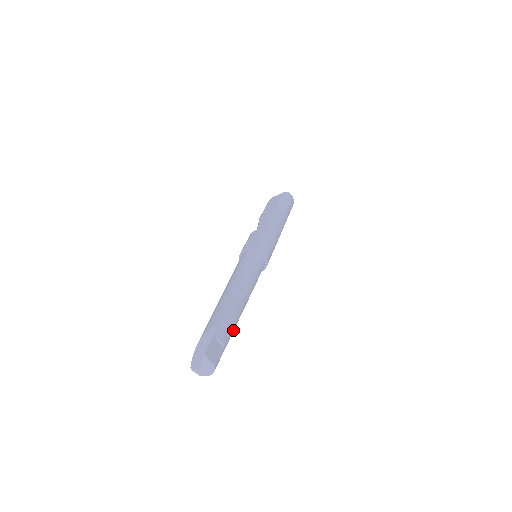
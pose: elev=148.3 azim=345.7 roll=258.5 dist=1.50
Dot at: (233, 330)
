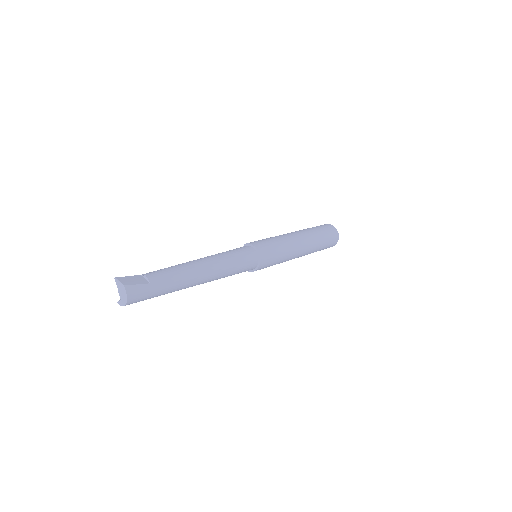
Dot at: (174, 278)
